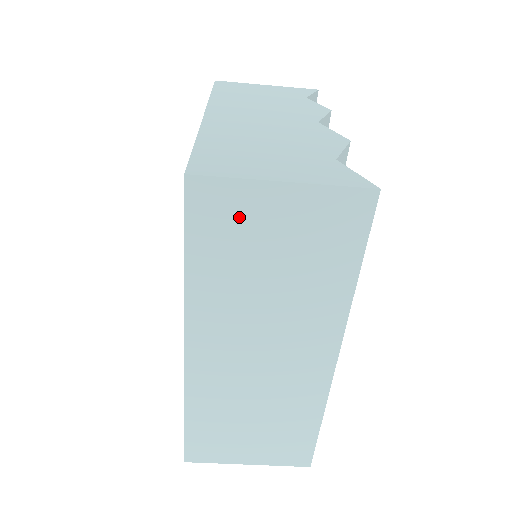
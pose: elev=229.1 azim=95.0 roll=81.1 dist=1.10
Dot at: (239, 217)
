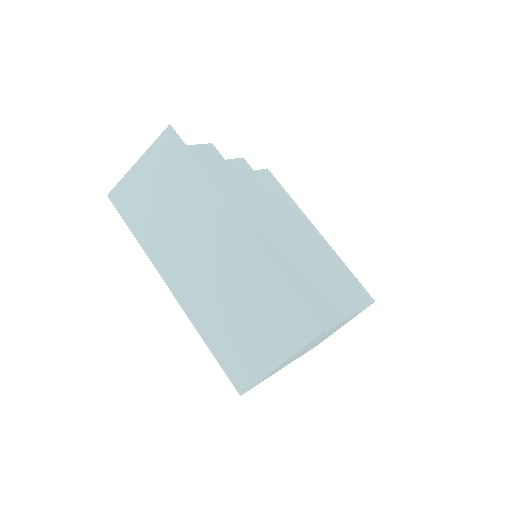
Dot at: (135, 192)
